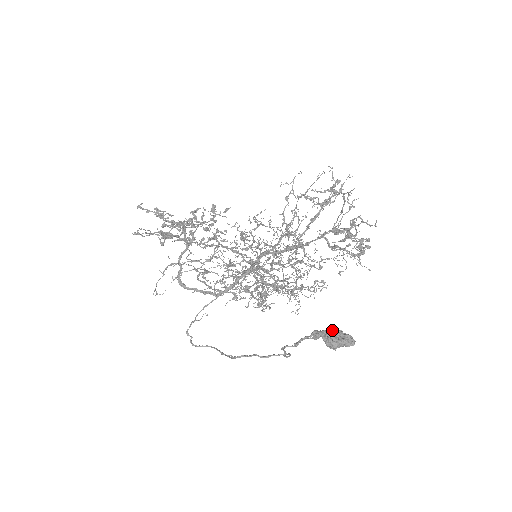
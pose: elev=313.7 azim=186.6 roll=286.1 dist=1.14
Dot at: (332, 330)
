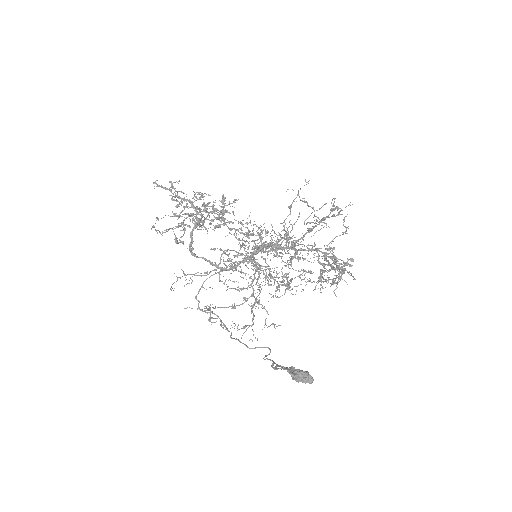
Dot at: (298, 373)
